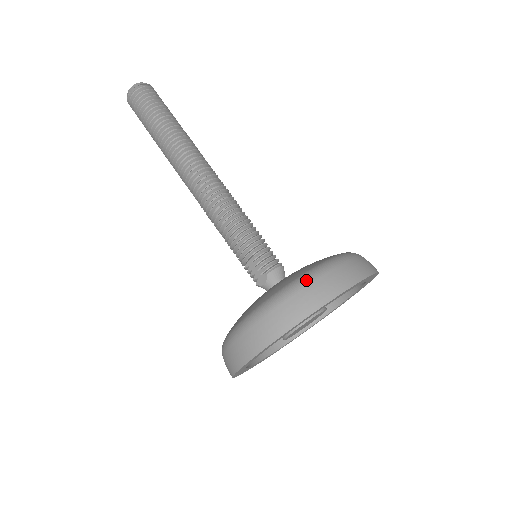
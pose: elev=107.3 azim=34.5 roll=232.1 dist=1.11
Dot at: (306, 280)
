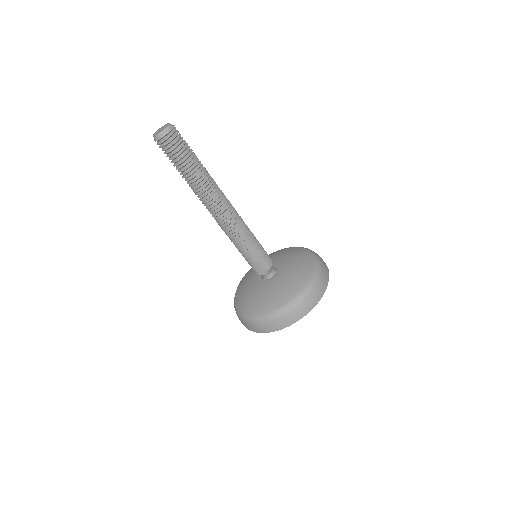
Dot at: (312, 287)
